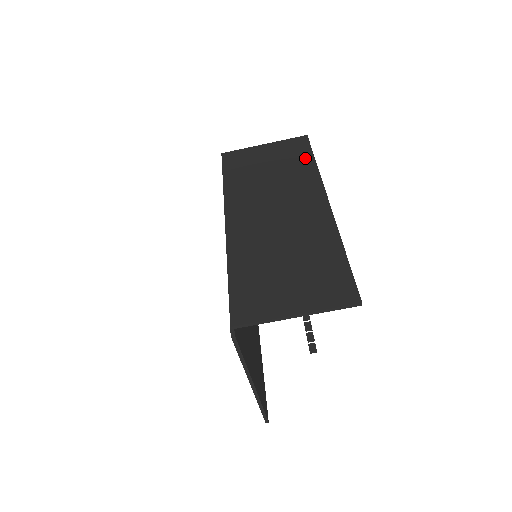
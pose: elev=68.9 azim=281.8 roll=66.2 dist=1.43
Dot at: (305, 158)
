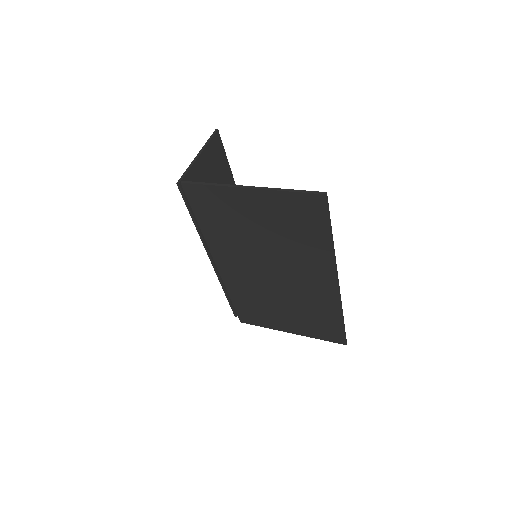
Dot at: occluded
